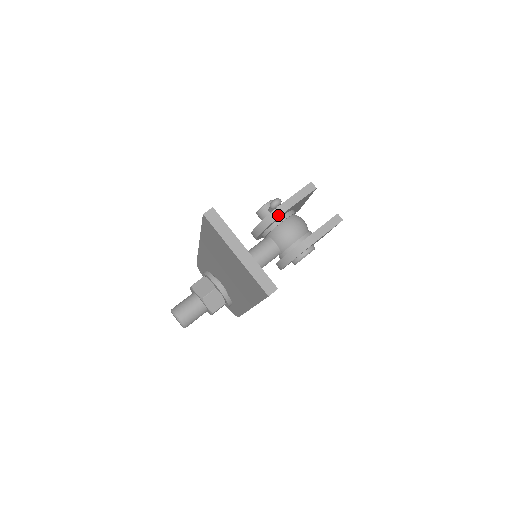
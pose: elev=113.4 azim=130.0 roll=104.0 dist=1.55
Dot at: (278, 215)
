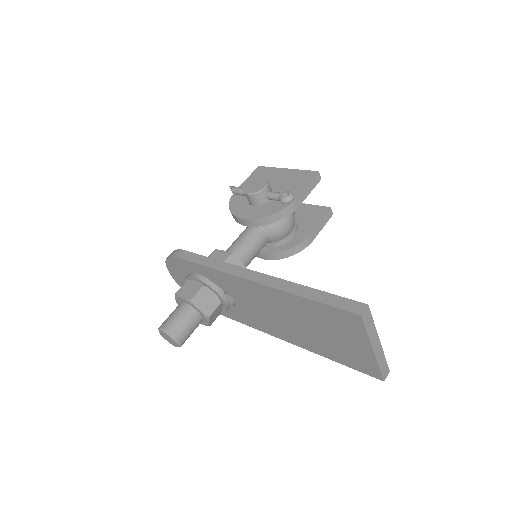
Dot at: (289, 213)
